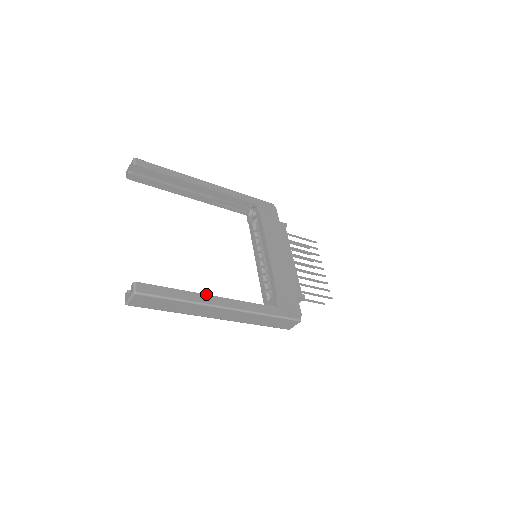
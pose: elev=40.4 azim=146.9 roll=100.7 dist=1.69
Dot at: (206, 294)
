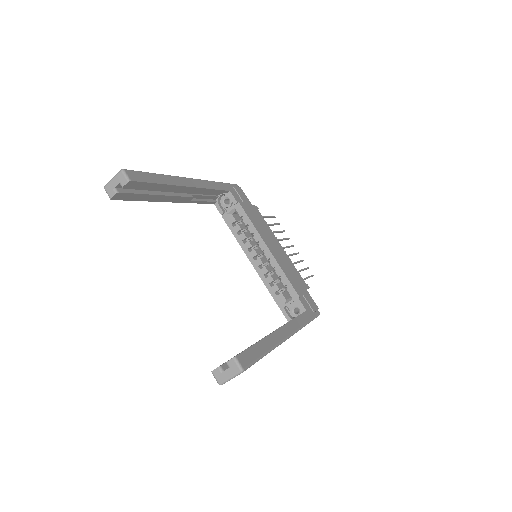
Dot at: (274, 331)
